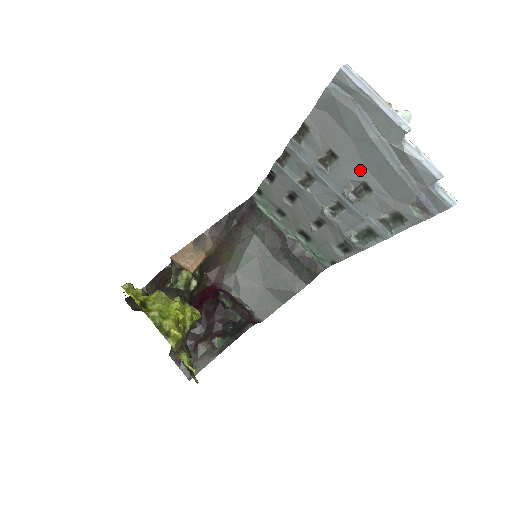
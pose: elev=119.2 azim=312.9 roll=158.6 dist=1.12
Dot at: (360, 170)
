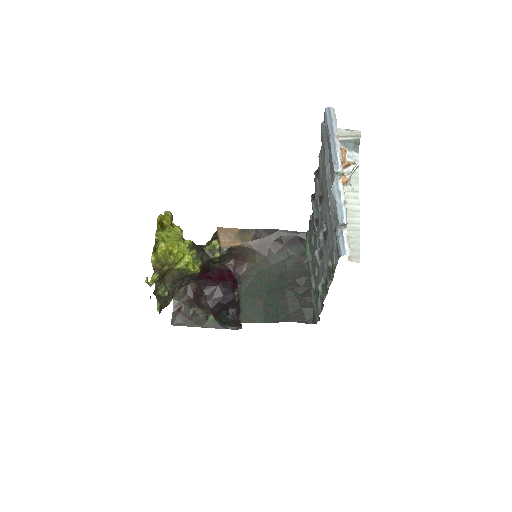
Dot at: (326, 209)
